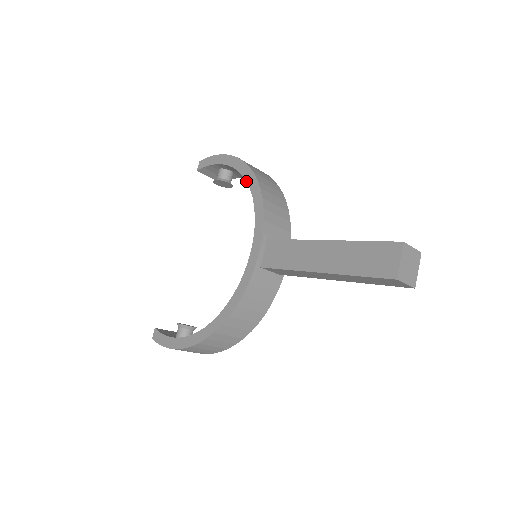
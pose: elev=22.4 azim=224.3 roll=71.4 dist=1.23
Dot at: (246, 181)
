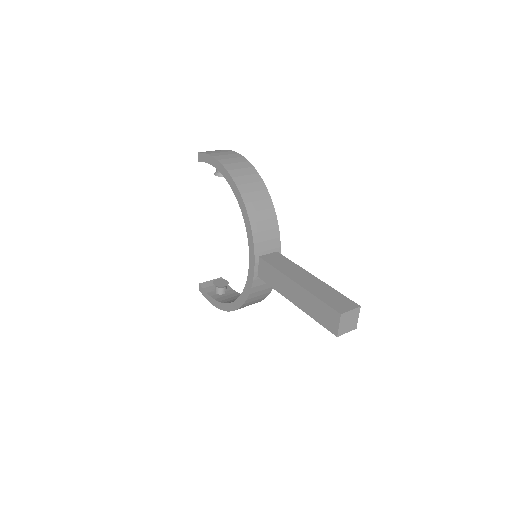
Dot at: occluded
